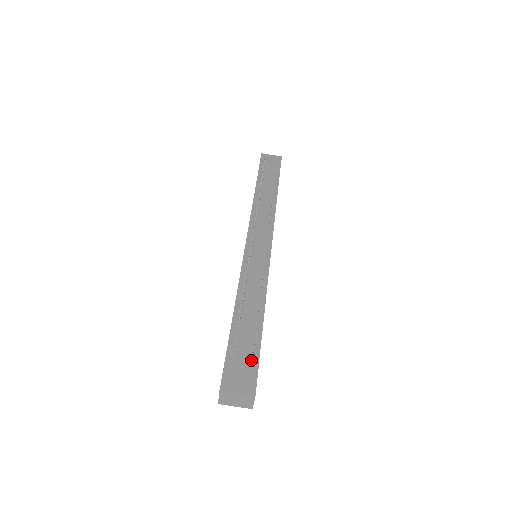
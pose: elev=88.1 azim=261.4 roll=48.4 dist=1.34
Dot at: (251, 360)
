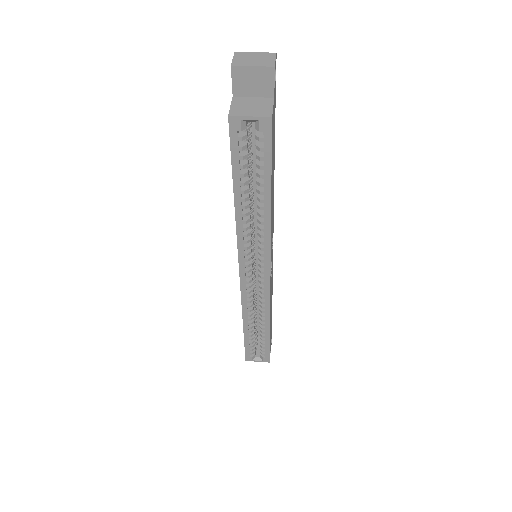
Dot at: occluded
